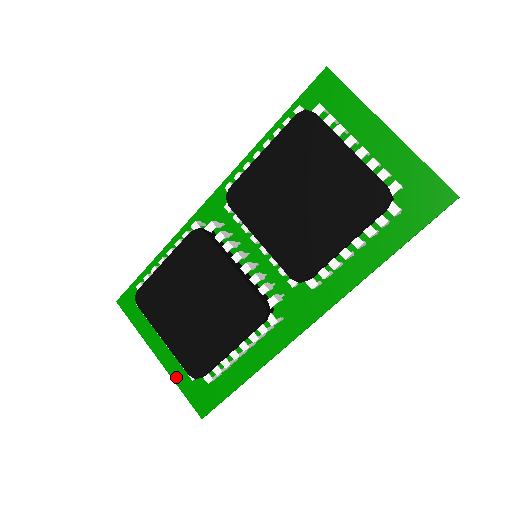
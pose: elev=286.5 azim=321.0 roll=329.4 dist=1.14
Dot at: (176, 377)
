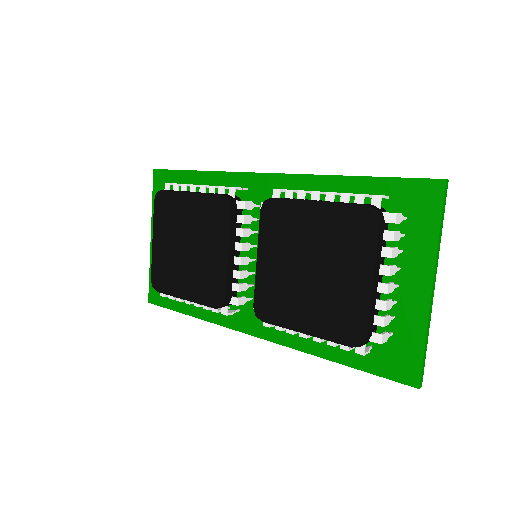
Dot at: occluded
